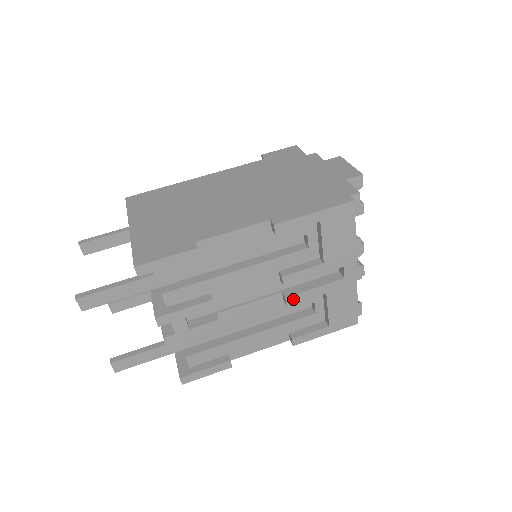
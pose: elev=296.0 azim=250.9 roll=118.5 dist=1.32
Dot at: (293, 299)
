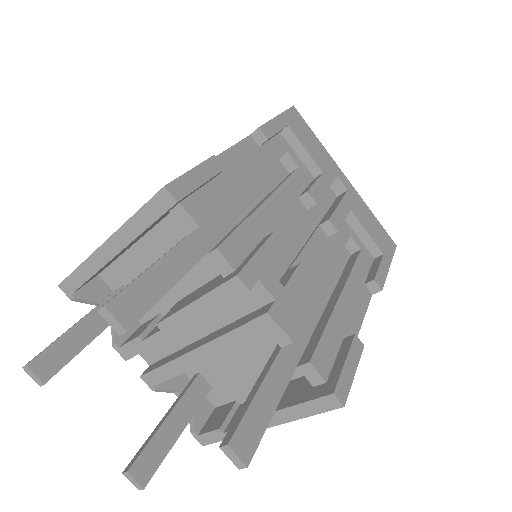
Dot at: (335, 221)
